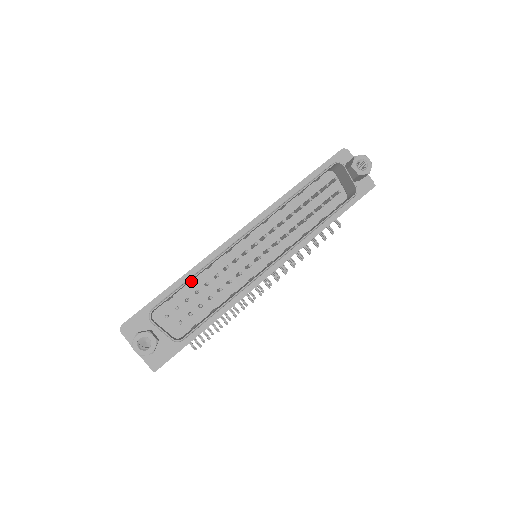
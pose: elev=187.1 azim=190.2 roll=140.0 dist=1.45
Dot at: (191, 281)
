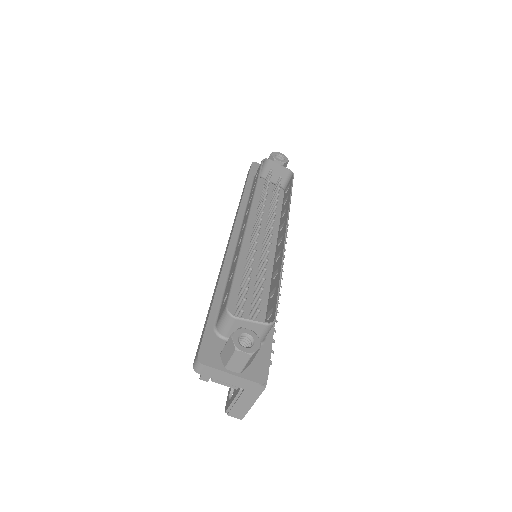
Dot at: occluded
